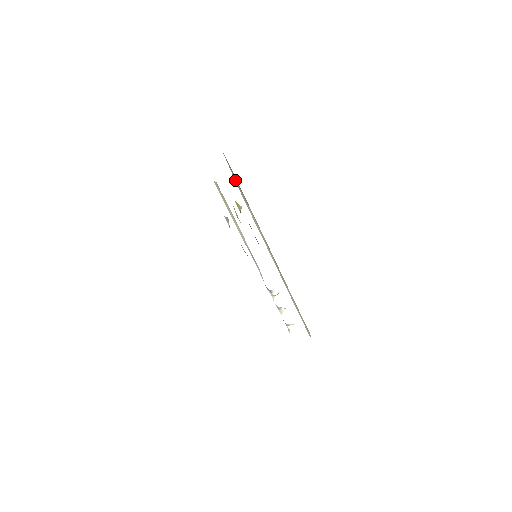
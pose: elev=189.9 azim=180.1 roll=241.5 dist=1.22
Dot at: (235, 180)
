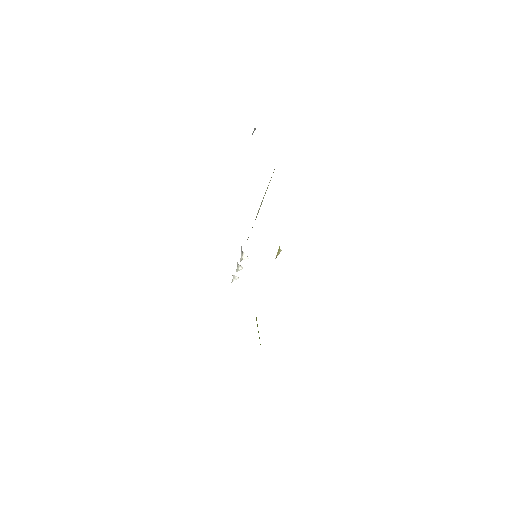
Dot at: occluded
